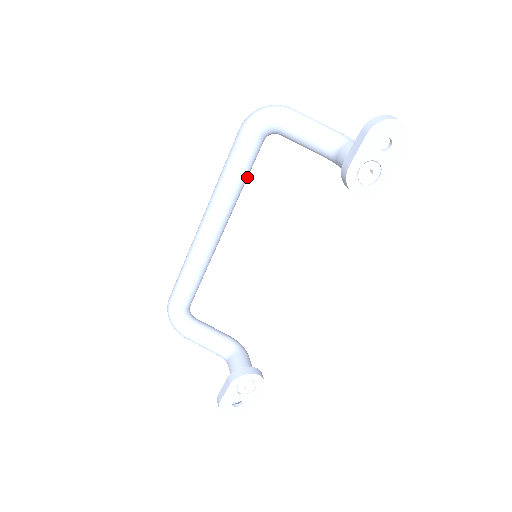
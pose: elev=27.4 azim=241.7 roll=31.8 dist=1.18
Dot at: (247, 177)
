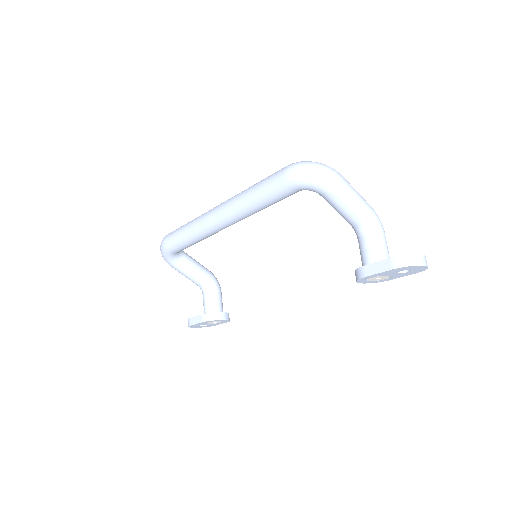
Dot at: occluded
